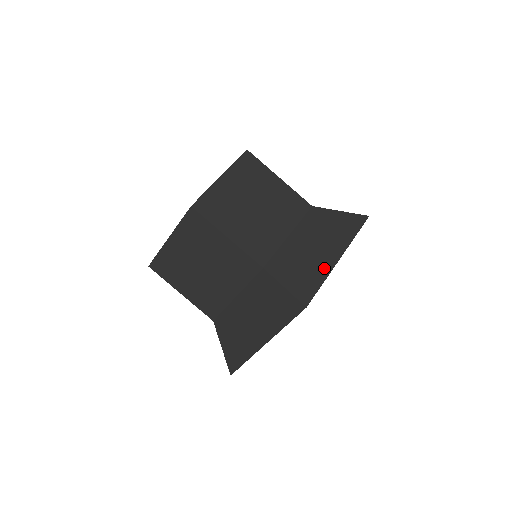
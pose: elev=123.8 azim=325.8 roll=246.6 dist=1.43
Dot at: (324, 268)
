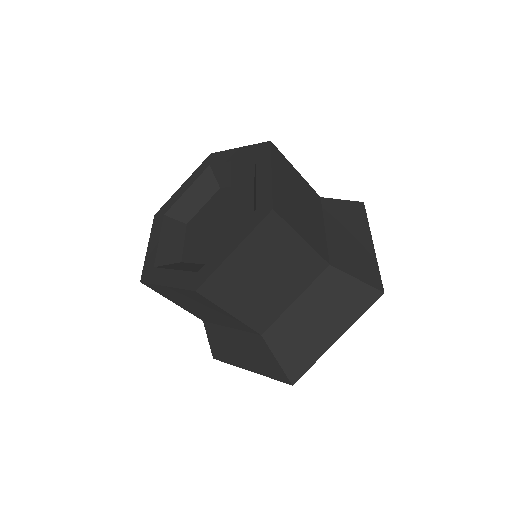
Dot at: (320, 348)
